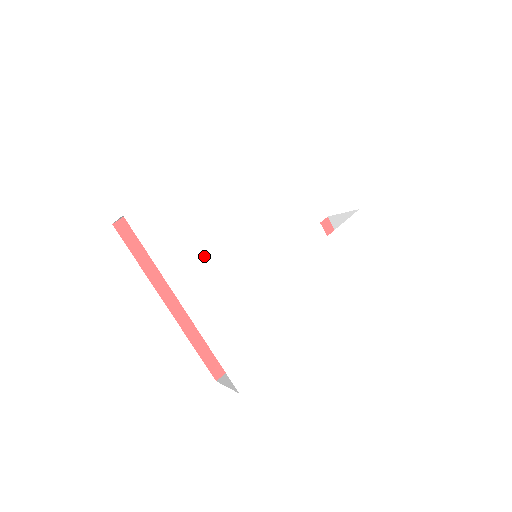
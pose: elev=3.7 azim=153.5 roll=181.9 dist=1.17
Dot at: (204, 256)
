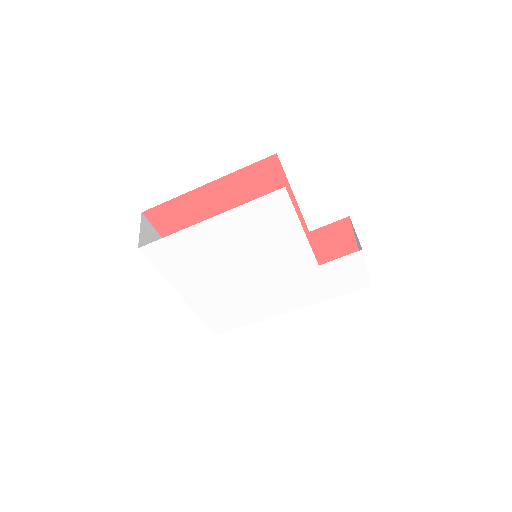
Dot at: (202, 272)
